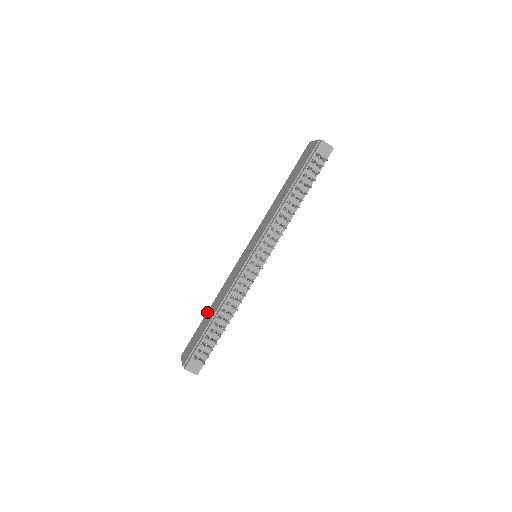
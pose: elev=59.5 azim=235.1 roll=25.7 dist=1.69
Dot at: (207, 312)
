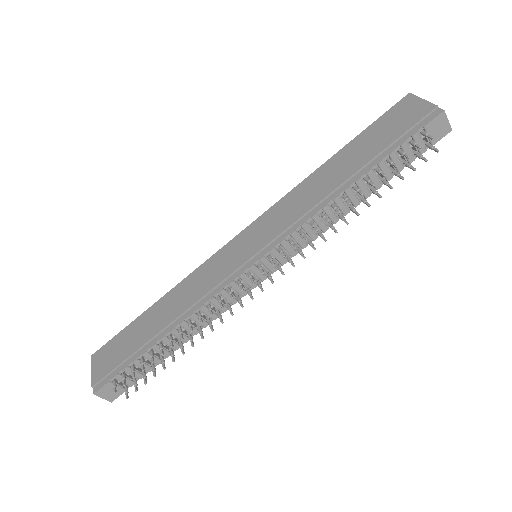
Dot at: (150, 307)
